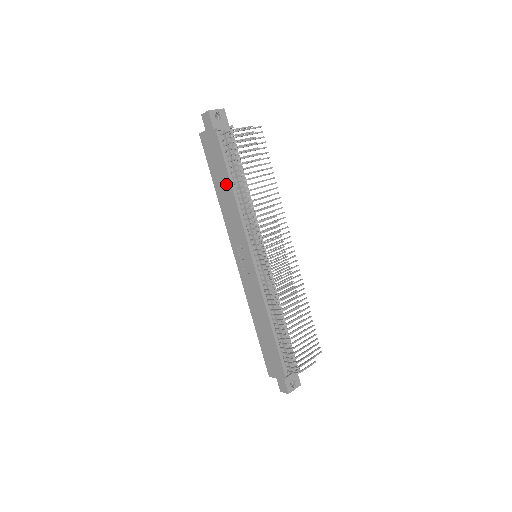
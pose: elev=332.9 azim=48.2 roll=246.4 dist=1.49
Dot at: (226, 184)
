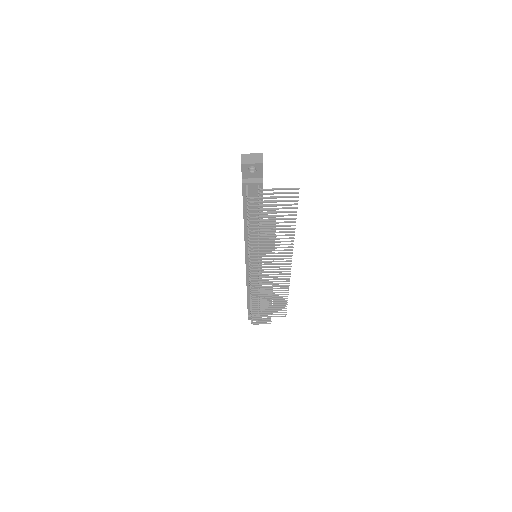
Dot at: occluded
